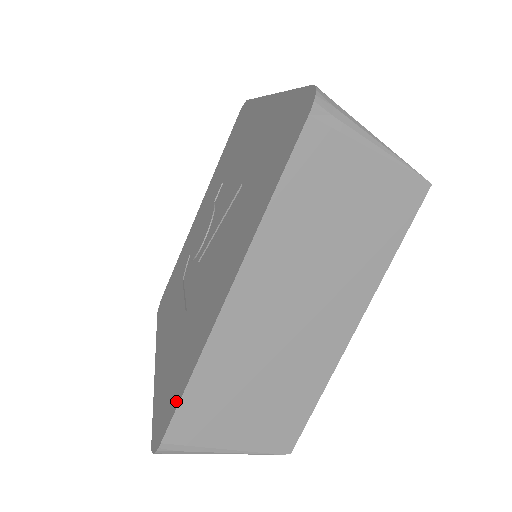
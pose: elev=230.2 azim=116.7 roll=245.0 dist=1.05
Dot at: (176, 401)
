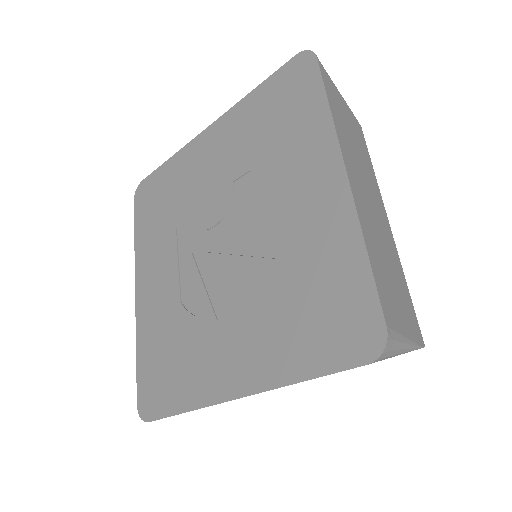
Dot at: (167, 409)
